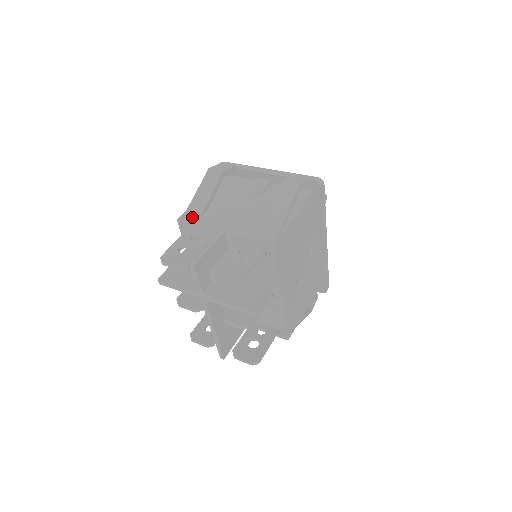
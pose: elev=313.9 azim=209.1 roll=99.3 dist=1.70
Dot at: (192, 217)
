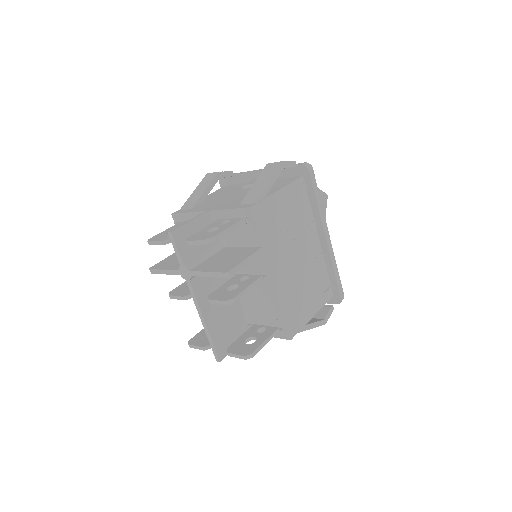
Dot at: (185, 210)
